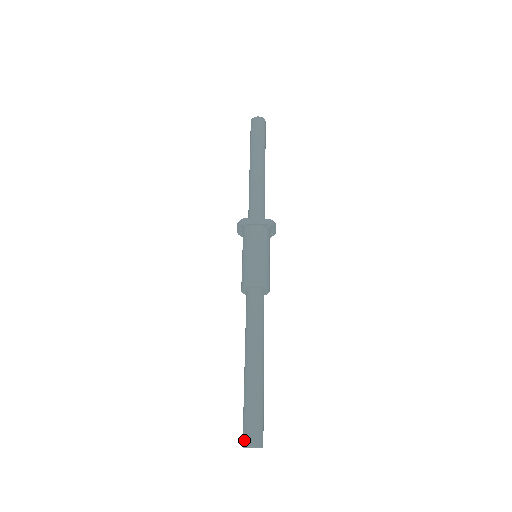
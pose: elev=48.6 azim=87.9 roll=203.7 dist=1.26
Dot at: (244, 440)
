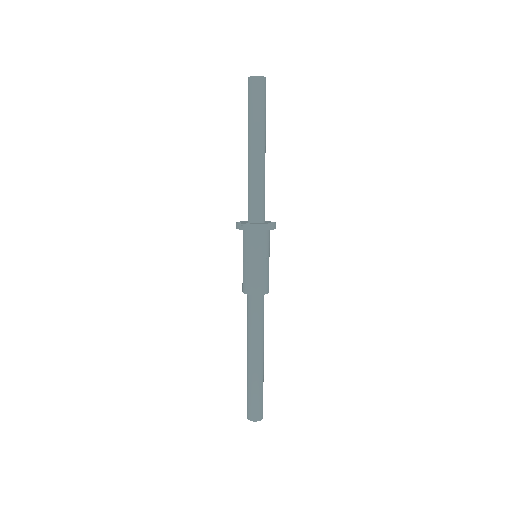
Dot at: (250, 416)
